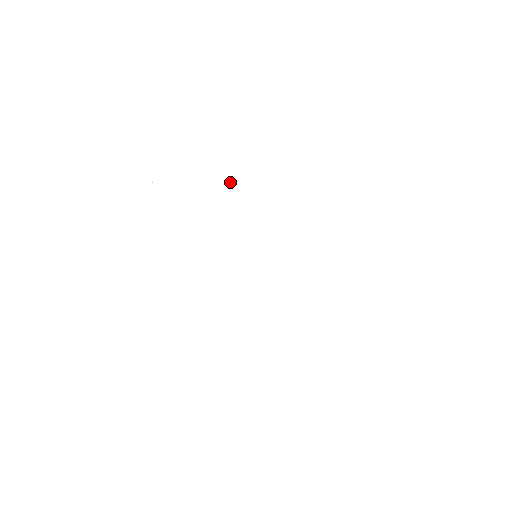
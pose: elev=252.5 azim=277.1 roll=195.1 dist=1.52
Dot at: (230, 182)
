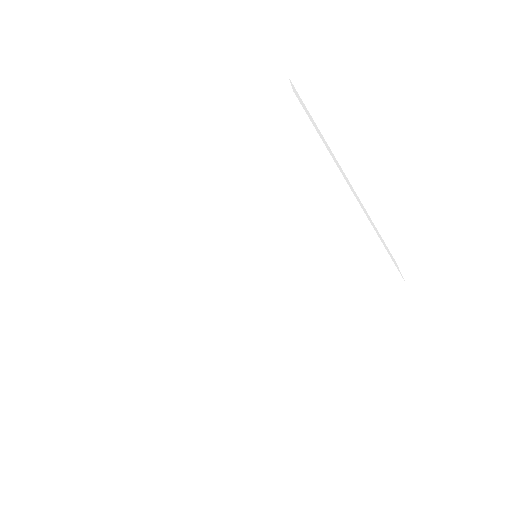
Dot at: (173, 227)
